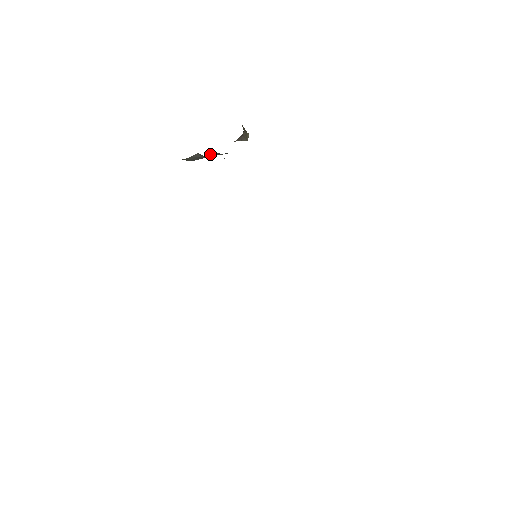
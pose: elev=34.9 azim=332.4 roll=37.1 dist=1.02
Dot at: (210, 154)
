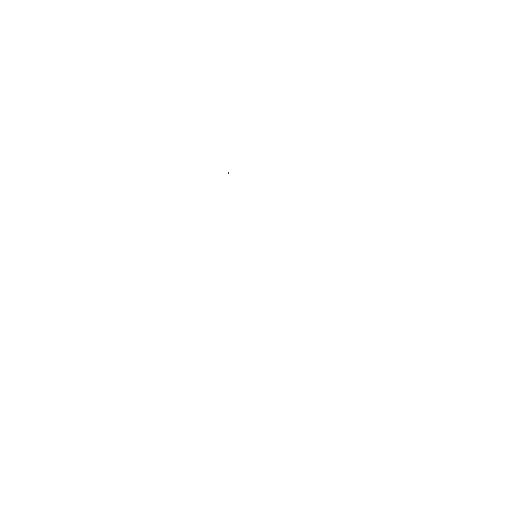
Dot at: occluded
